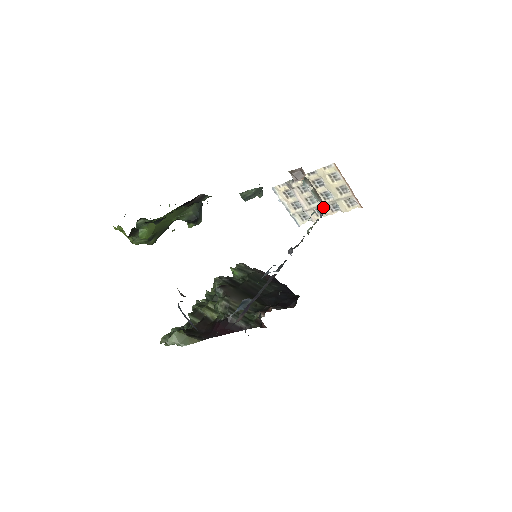
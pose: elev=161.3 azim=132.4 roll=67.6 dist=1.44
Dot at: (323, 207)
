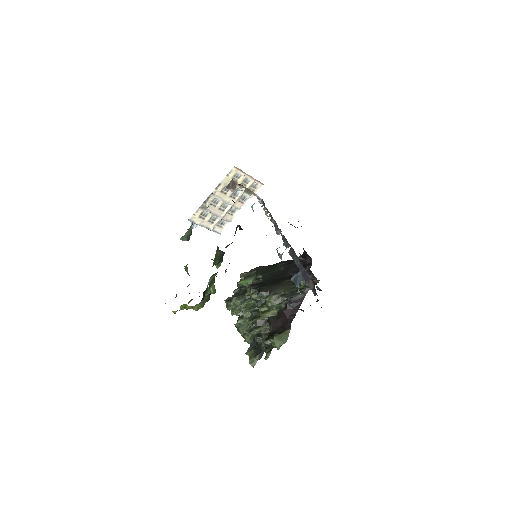
Dot at: (257, 196)
